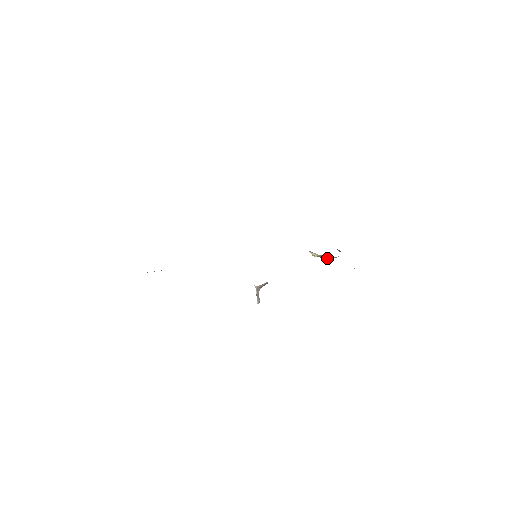
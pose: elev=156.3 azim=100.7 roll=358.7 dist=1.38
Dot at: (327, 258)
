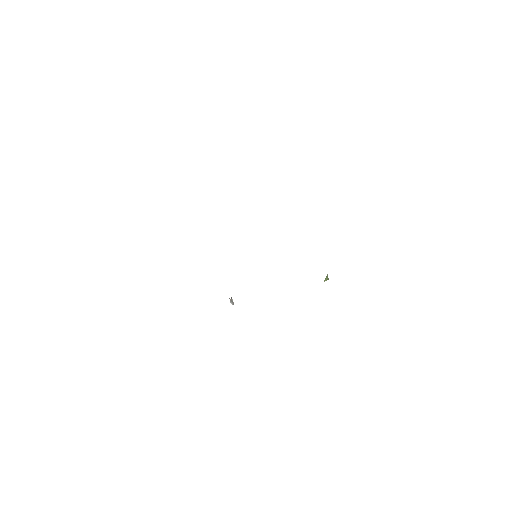
Dot at: occluded
